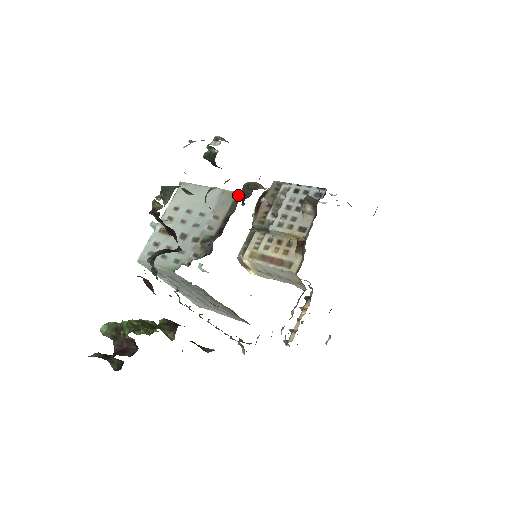
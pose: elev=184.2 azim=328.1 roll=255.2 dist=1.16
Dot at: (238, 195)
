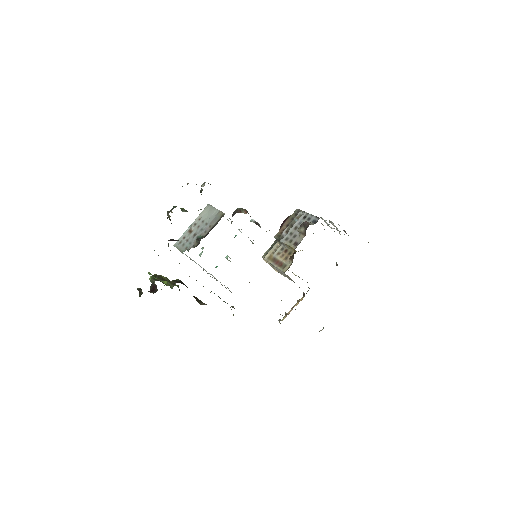
Dot at: (223, 215)
